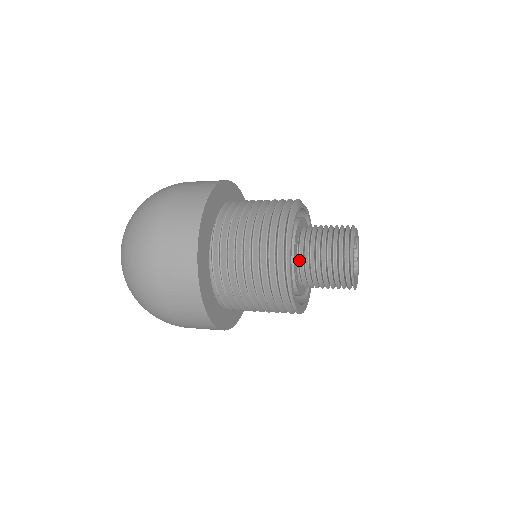
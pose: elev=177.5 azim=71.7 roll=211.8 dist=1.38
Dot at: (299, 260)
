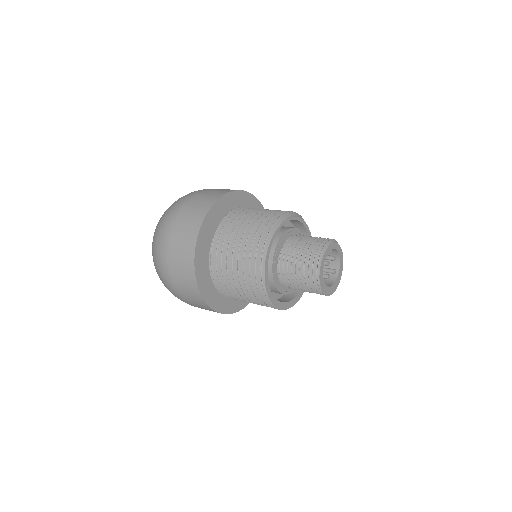
Dot at: (279, 258)
